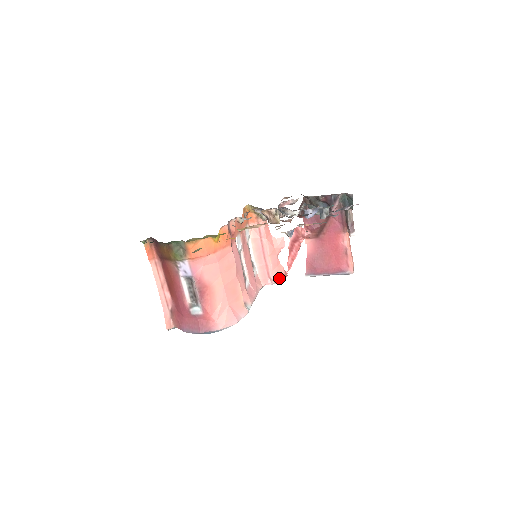
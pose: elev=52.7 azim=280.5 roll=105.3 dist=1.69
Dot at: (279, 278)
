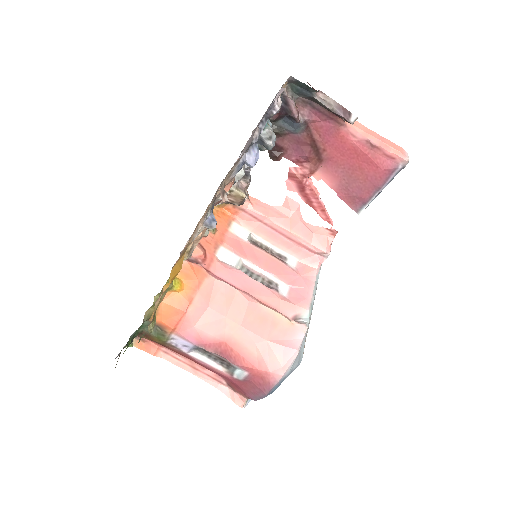
Dot at: (328, 244)
